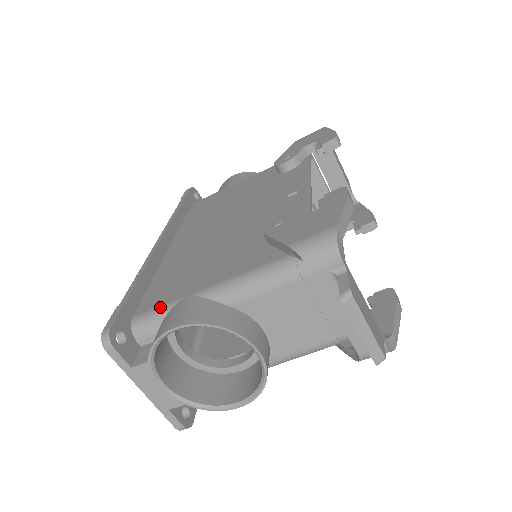
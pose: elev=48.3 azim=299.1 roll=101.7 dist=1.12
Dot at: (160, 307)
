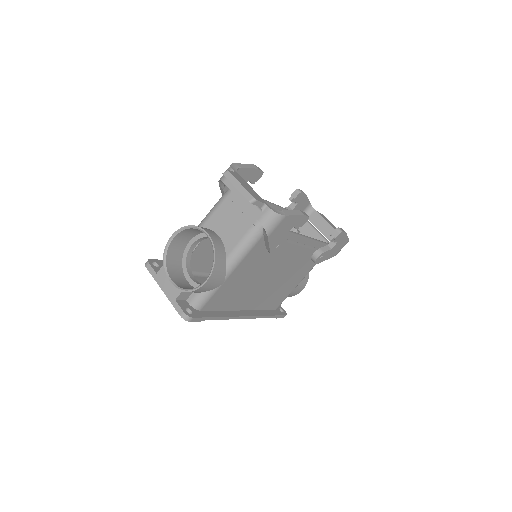
Dot at: occluded
